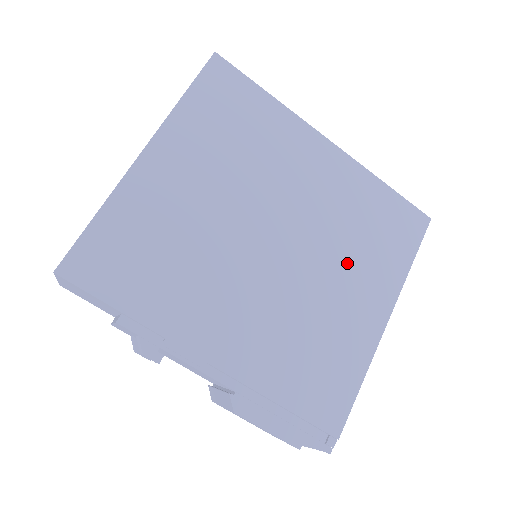
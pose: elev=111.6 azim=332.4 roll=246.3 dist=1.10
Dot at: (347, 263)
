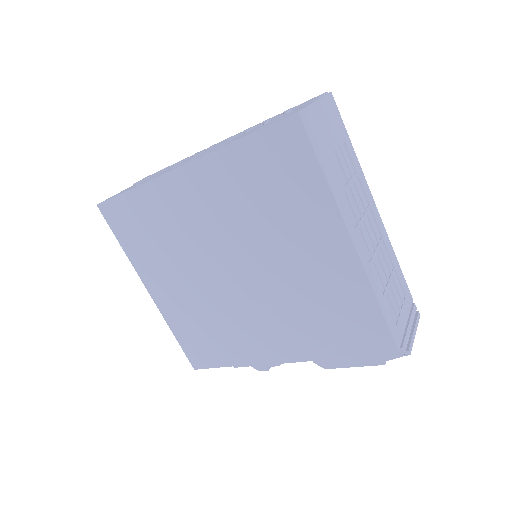
Dot at: (281, 237)
